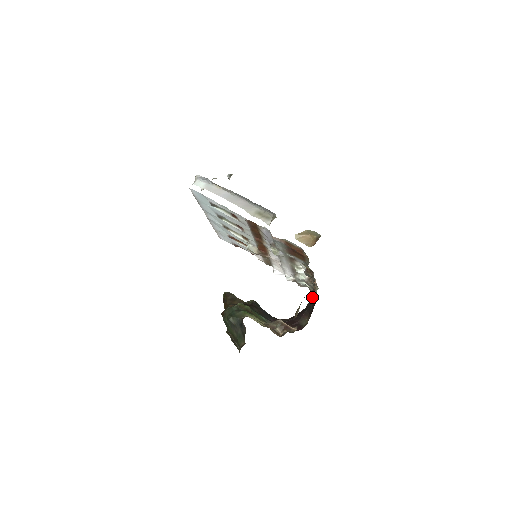
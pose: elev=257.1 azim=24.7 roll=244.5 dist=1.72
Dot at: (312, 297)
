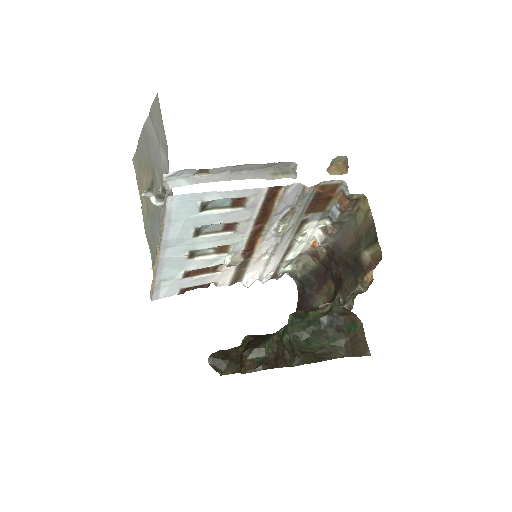
Dot at: (310, 270)
